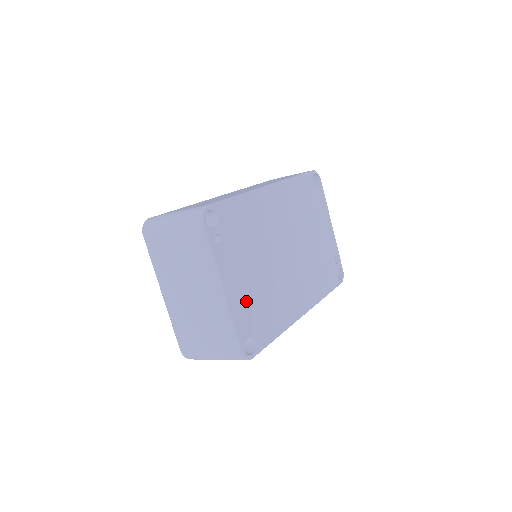
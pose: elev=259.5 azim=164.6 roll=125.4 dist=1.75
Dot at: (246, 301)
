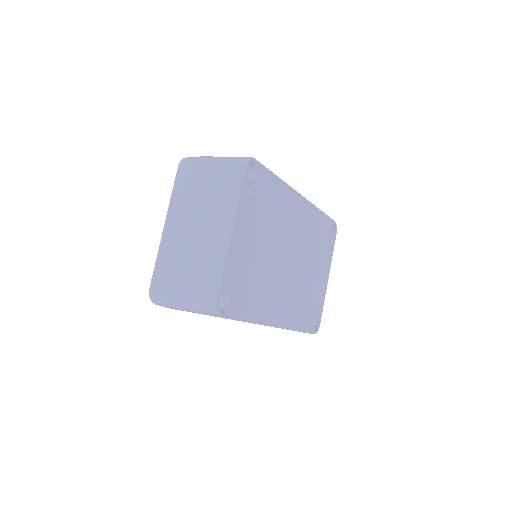
Dot at: (242, 262)
